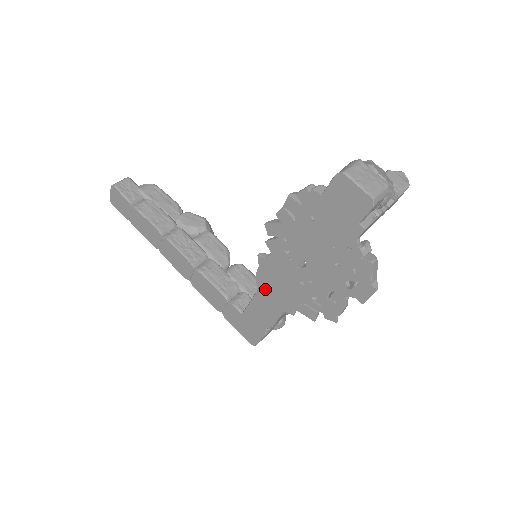
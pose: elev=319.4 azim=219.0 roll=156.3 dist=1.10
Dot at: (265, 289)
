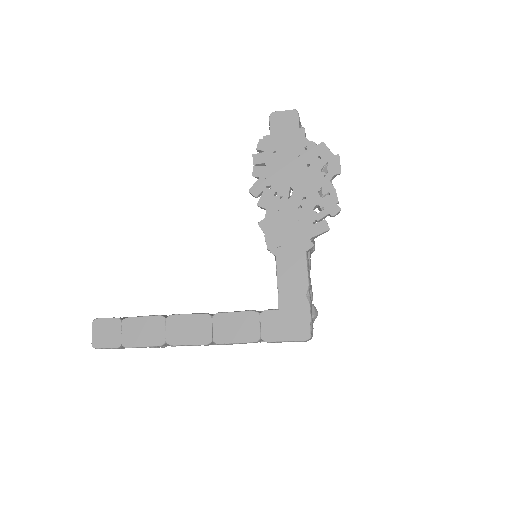
Dot at: (280, 249)
